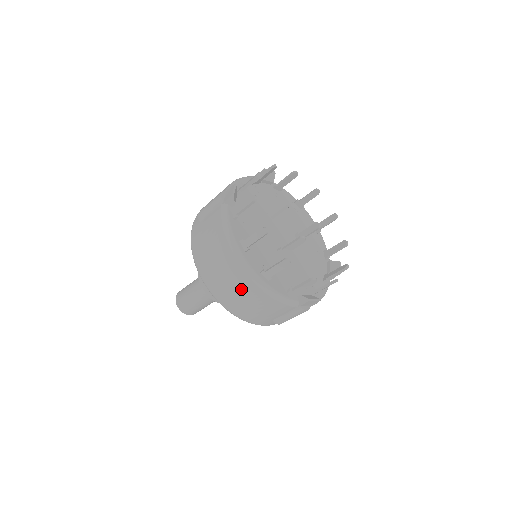
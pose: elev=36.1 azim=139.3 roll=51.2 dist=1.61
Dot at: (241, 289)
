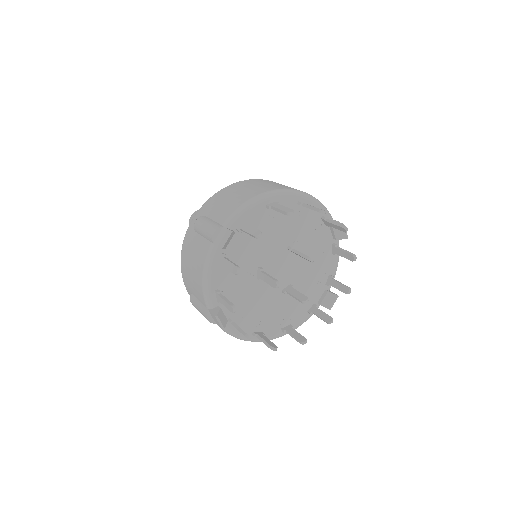
Dot at: occluded
